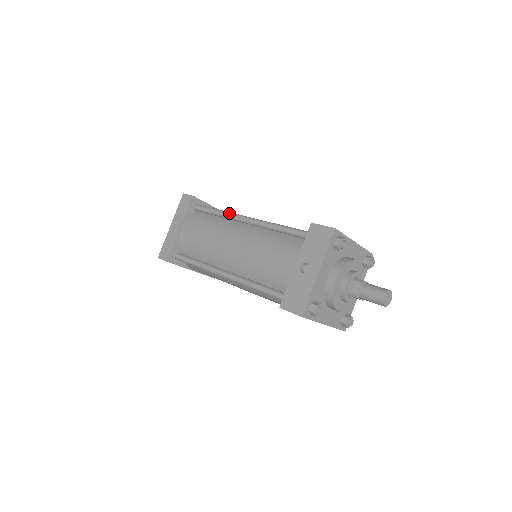
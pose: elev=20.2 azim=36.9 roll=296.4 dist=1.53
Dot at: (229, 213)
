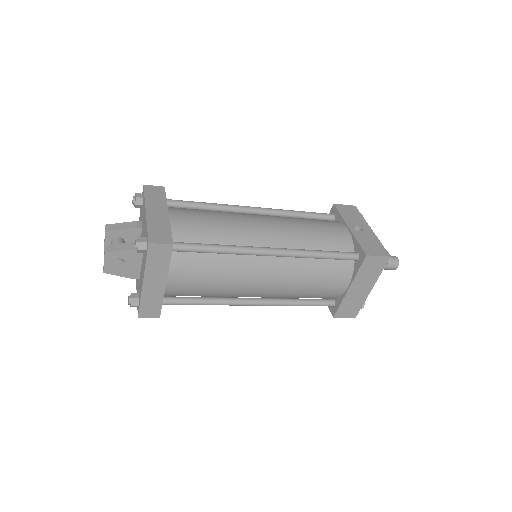
Dot at: occluded
